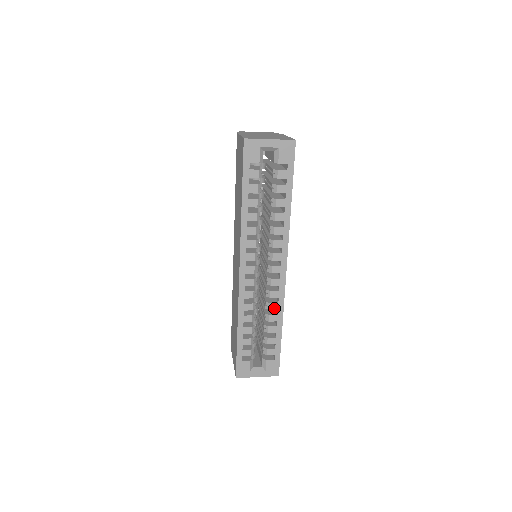
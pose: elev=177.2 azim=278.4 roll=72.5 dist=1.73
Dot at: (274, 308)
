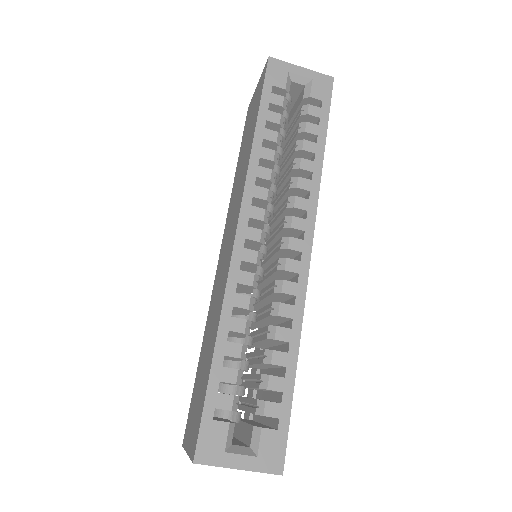
Dot at: (286, 314)
